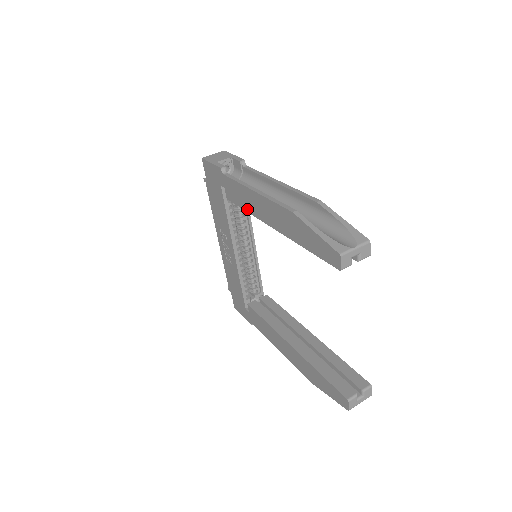
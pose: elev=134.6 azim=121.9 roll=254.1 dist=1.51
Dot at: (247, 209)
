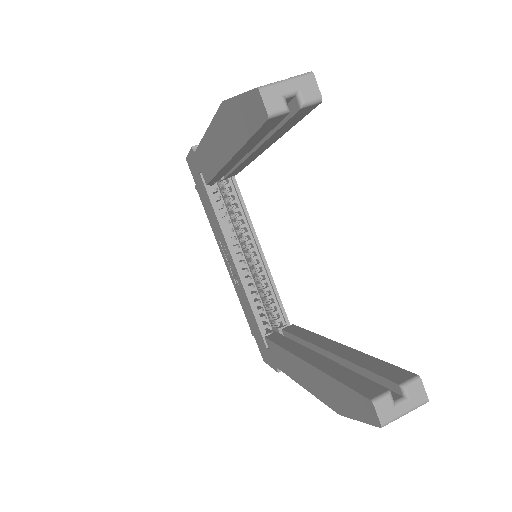
Dot at: (214, 171)
